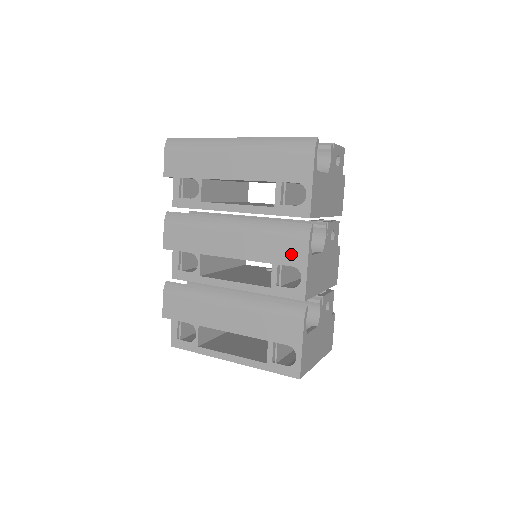
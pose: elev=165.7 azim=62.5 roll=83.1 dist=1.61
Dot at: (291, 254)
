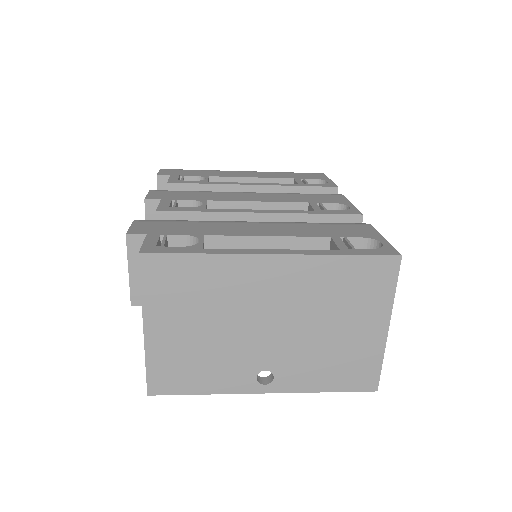
Dot at: (328, 199)
